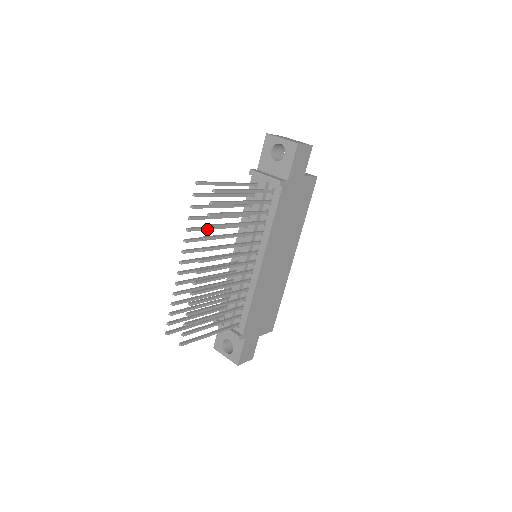
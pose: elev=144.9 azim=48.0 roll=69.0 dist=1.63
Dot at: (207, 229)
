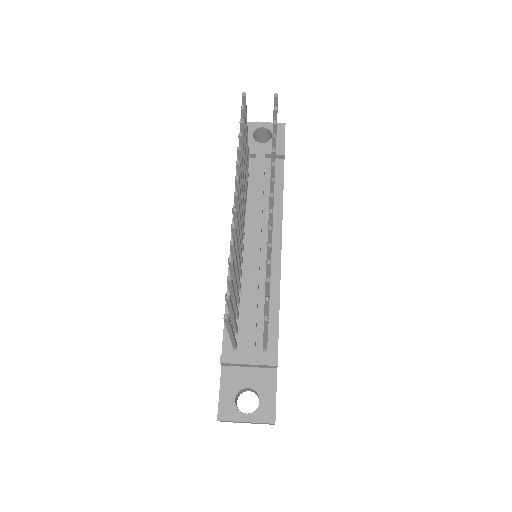
Dot at: (242, 171)
